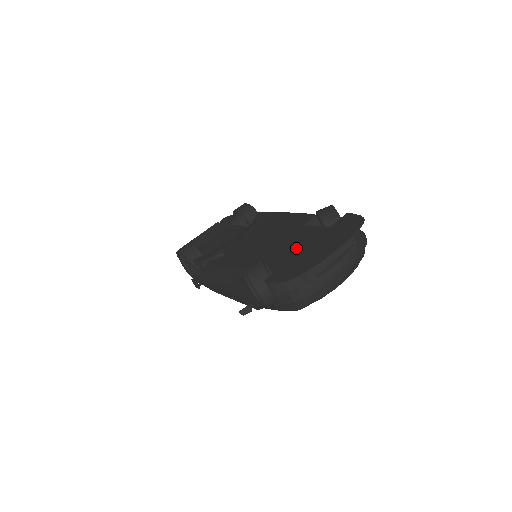
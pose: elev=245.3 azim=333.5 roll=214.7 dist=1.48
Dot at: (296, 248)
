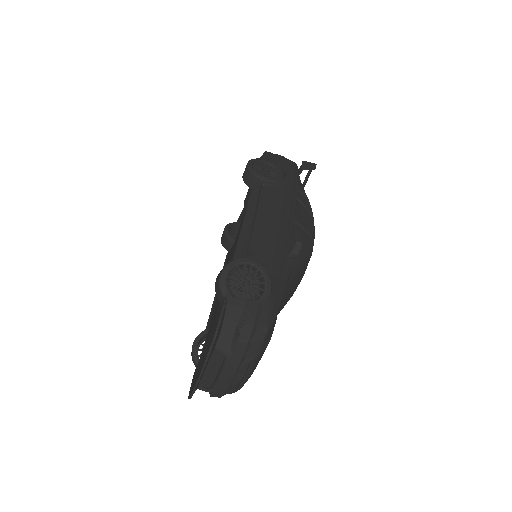
Dot at: occluded
